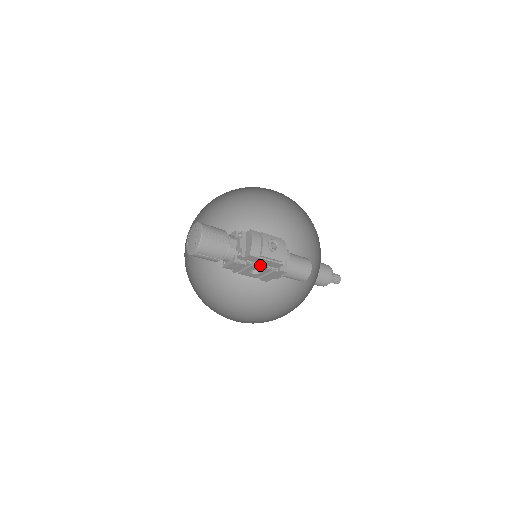
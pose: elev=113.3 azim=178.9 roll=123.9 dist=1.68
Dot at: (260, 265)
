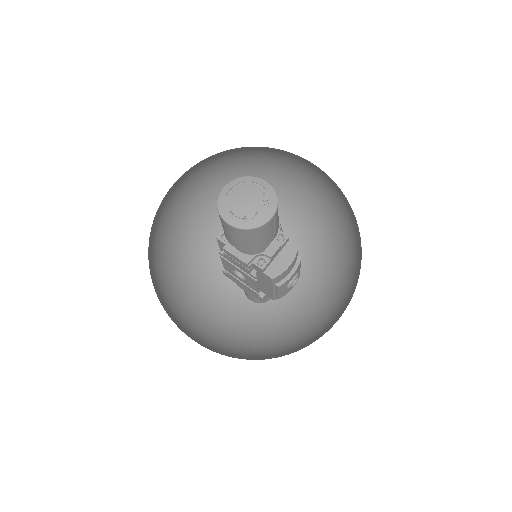
Dot at: (257, 281)
